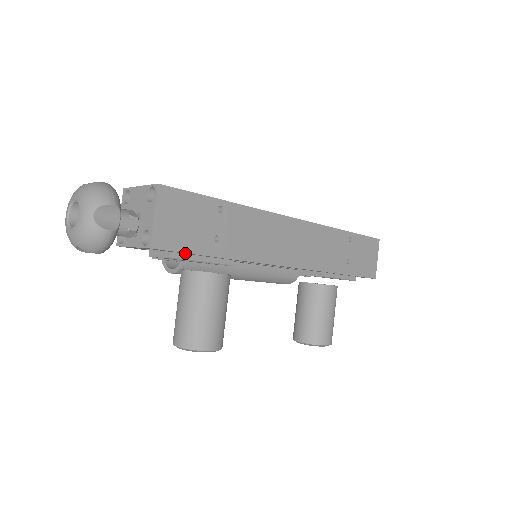
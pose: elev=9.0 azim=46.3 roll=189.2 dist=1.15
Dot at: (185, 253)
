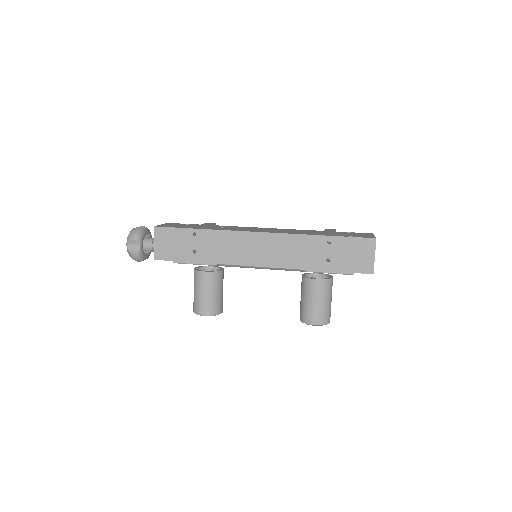
Dot at: (179, 260)
